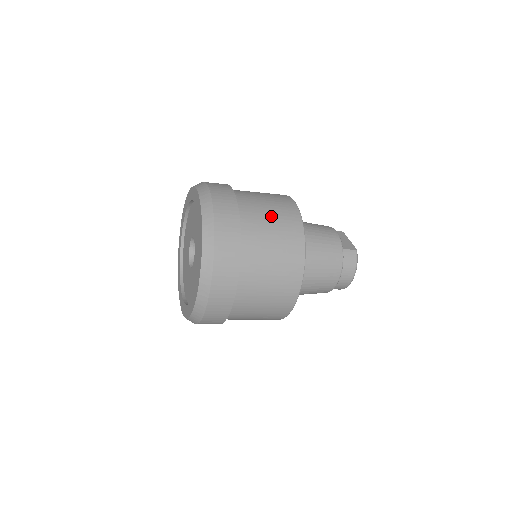
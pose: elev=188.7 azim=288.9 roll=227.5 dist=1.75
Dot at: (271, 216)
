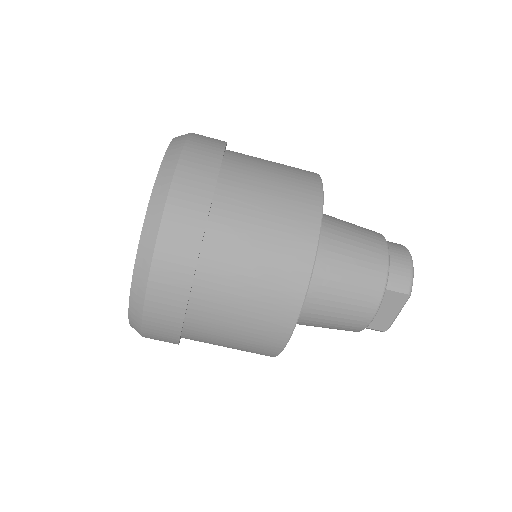
Dot at: occluded
